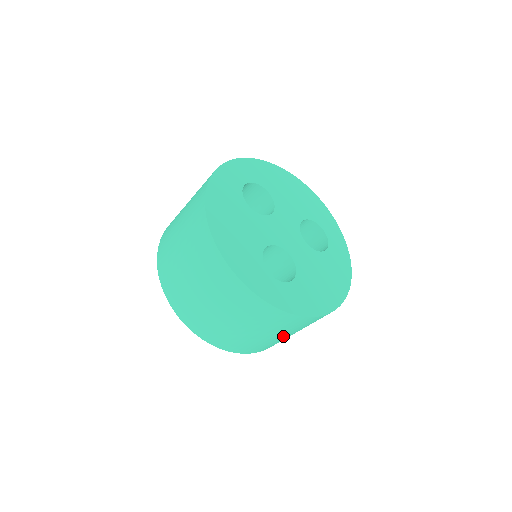
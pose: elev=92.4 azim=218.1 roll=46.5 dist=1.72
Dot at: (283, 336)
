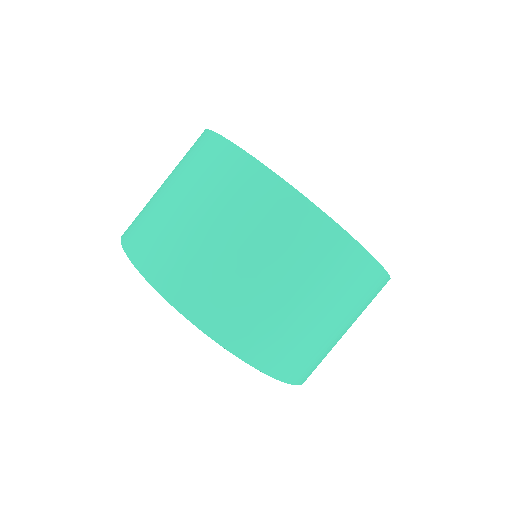
Dot at: (345, 332)
